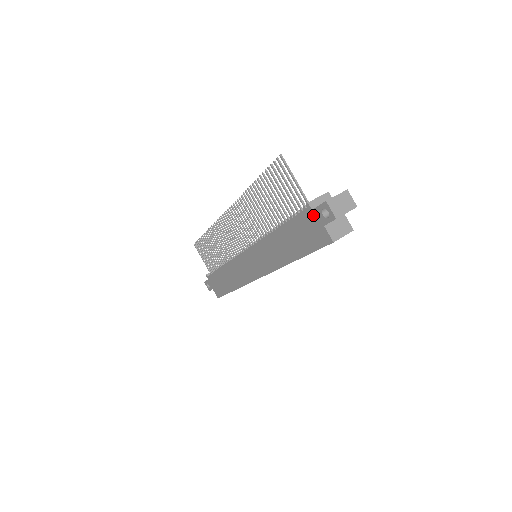
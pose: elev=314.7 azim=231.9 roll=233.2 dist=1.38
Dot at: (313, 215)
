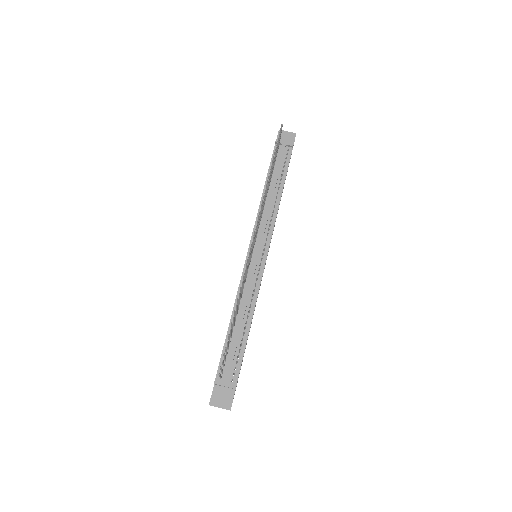
Dot at: occluded
